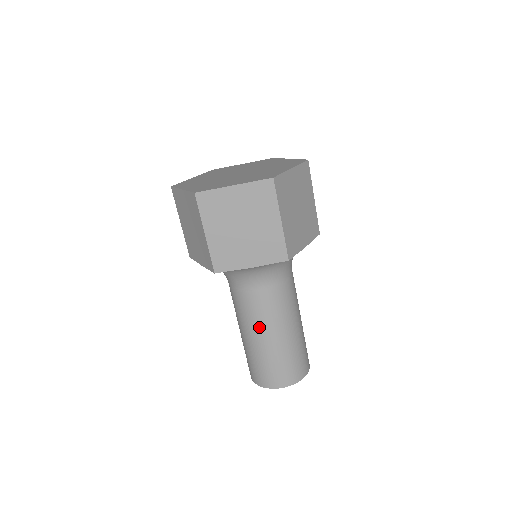
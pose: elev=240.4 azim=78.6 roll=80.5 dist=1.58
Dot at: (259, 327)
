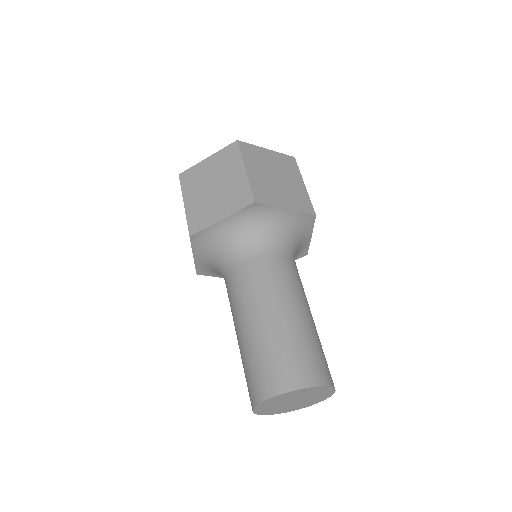
Dot at: (245, 309)
